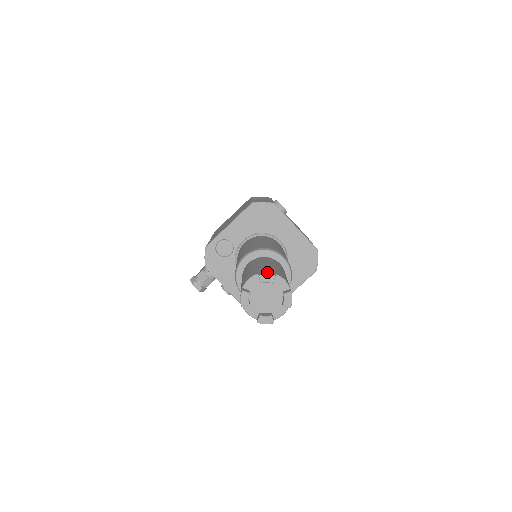
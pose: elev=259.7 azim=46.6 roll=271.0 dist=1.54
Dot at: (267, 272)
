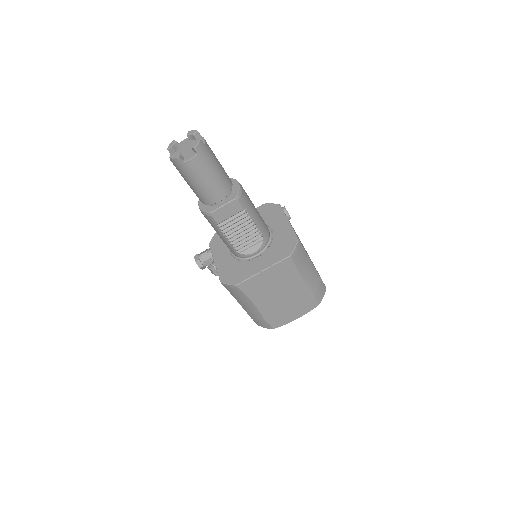
Dot at: occluded
